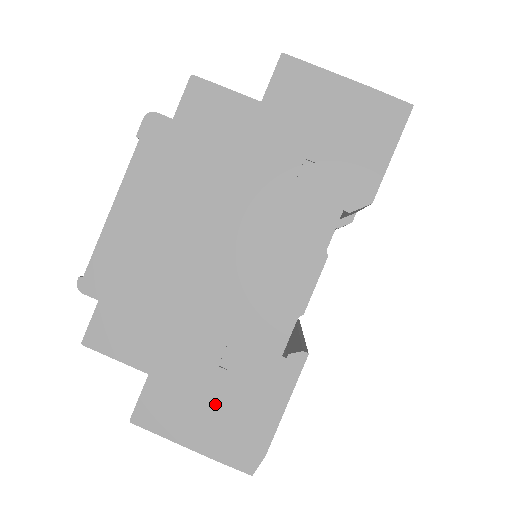
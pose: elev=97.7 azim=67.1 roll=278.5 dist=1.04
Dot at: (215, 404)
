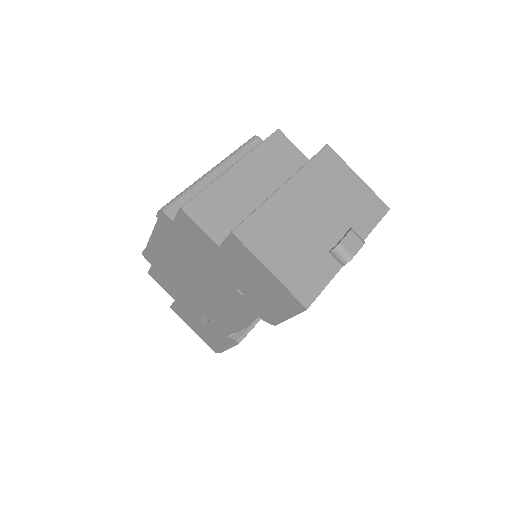
Dot at: (201, 327)
